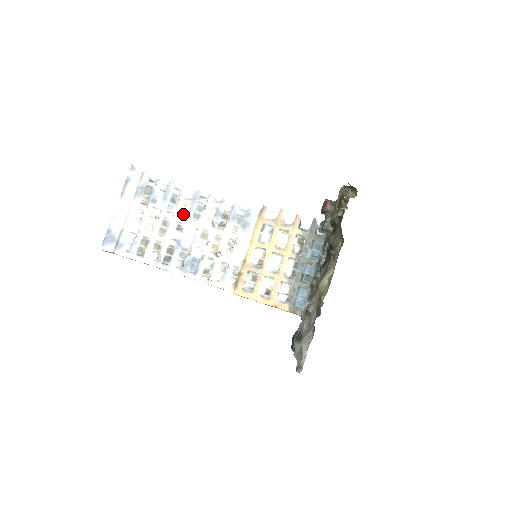
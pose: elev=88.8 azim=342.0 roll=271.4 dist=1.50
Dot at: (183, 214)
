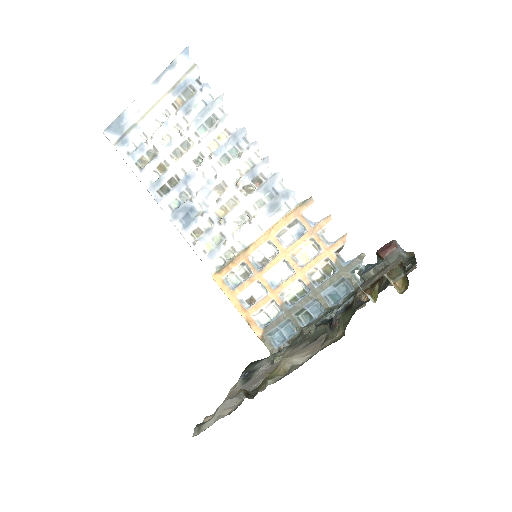
Dot at: (212, 147)
